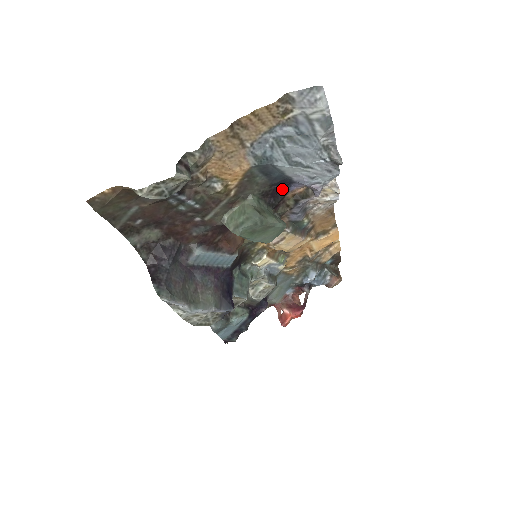
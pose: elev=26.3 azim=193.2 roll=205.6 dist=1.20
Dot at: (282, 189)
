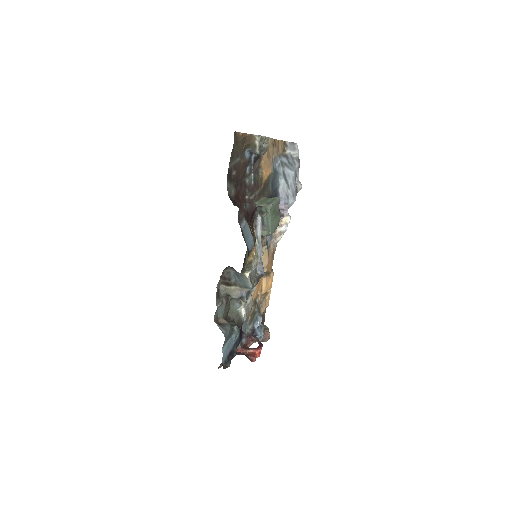
Dot at: occluded
